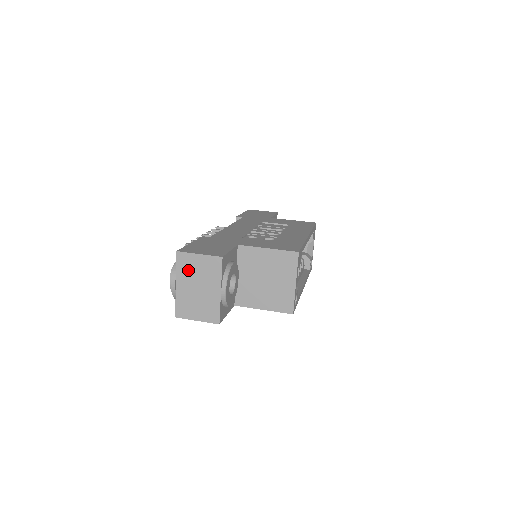
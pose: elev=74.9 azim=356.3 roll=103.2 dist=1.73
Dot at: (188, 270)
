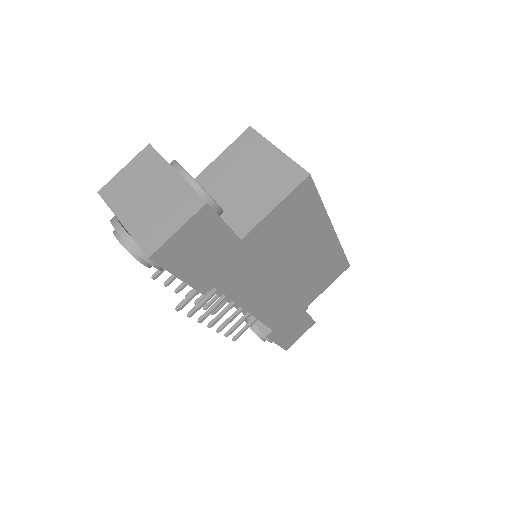
Dot at: (123, 194)
